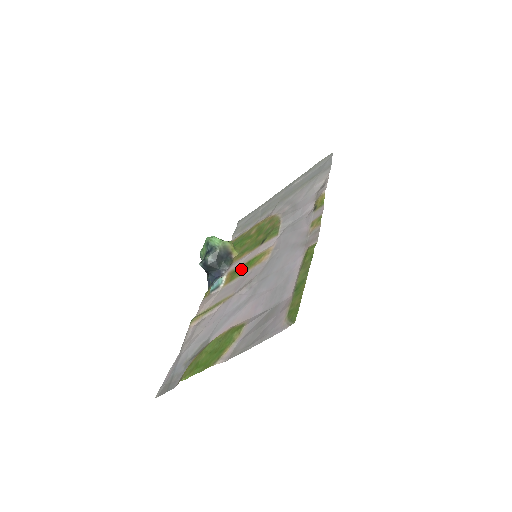
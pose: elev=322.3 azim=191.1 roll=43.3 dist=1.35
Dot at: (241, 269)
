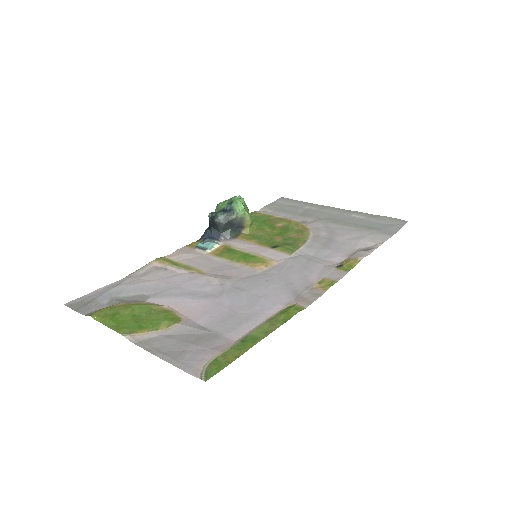
Dot at: (235, 254)
